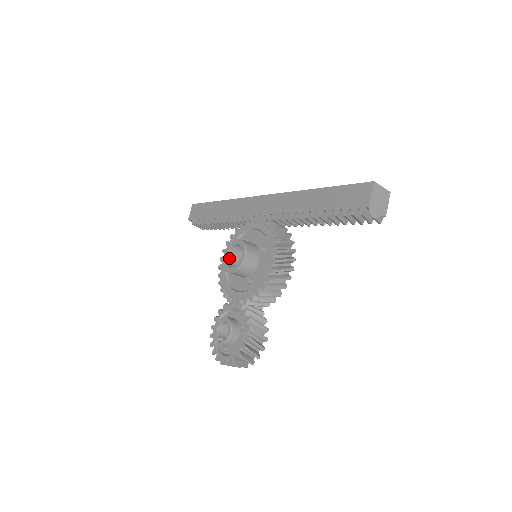
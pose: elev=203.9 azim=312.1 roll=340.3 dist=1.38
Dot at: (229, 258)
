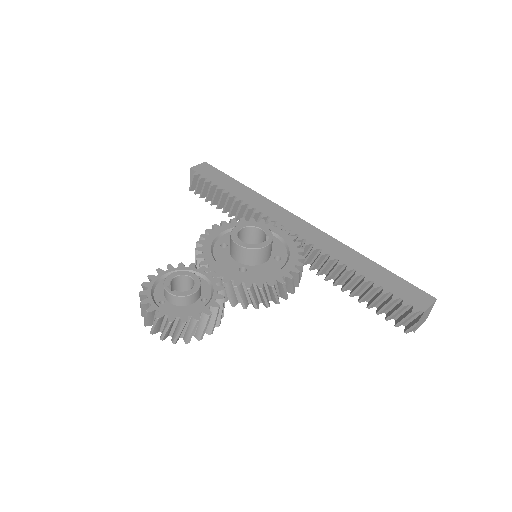
Dot at: (240, 232)
